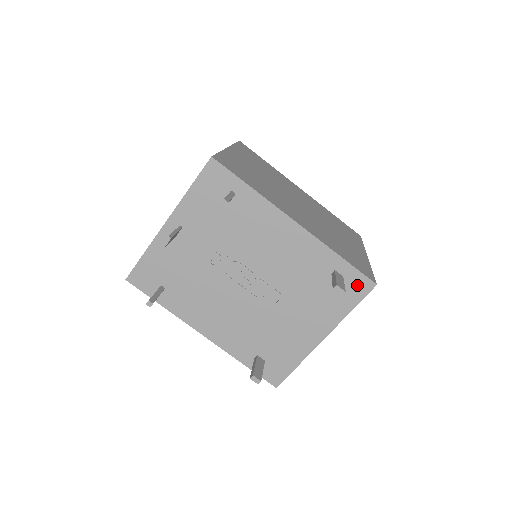
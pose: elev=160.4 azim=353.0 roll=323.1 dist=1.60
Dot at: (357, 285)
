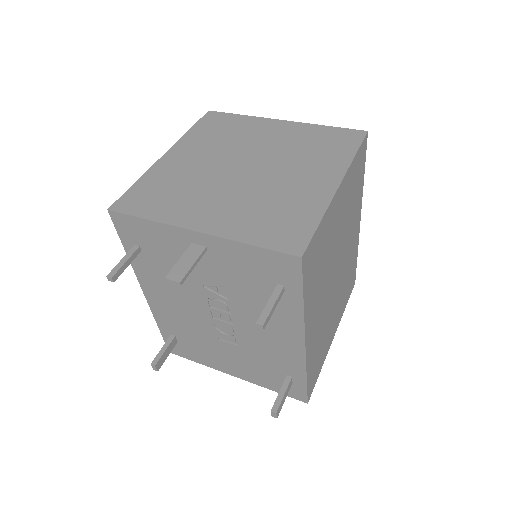
Dot at: (295, 392)
